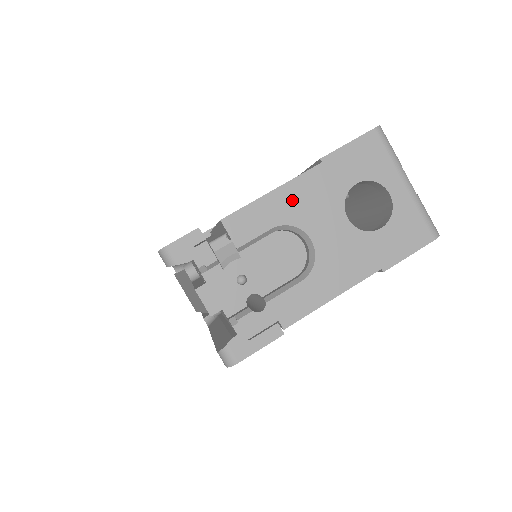
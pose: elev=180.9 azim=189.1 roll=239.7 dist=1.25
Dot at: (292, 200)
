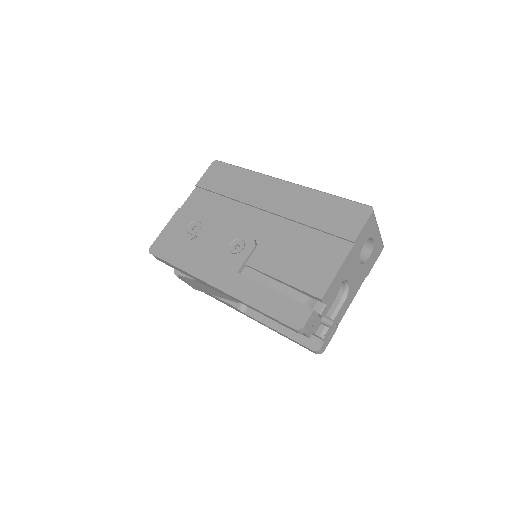
Dot at: (344, 270)
